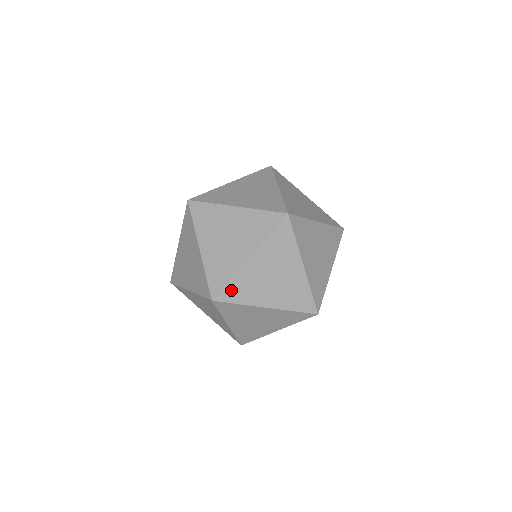
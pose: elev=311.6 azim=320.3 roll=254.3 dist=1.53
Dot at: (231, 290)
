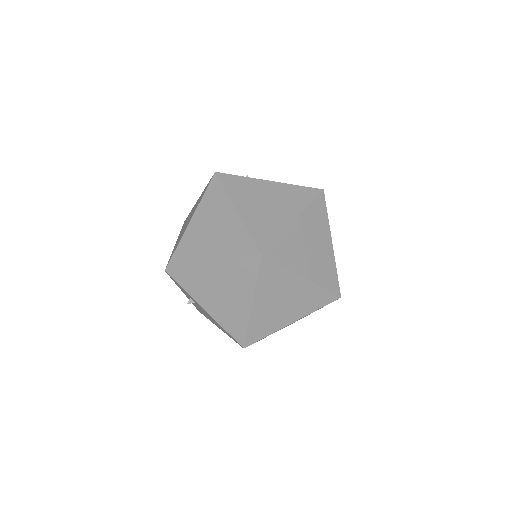
Dot at: (278, 248)
